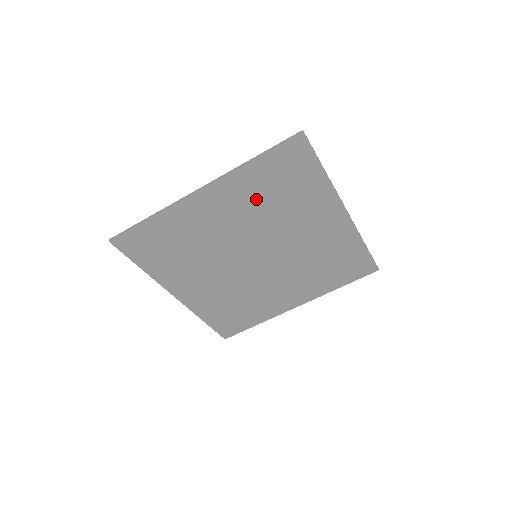
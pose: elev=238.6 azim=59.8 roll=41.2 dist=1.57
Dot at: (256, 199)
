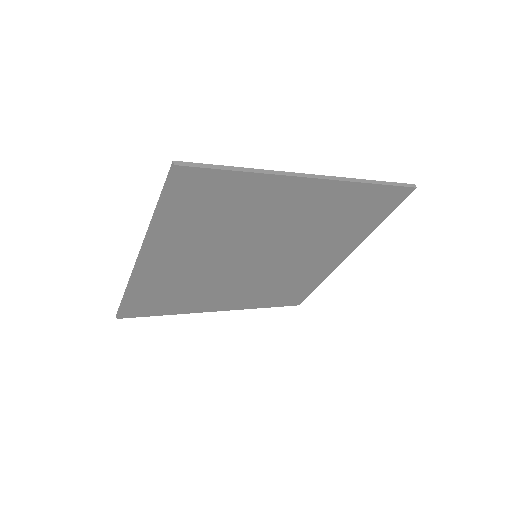
Dot at: (329, 213)
